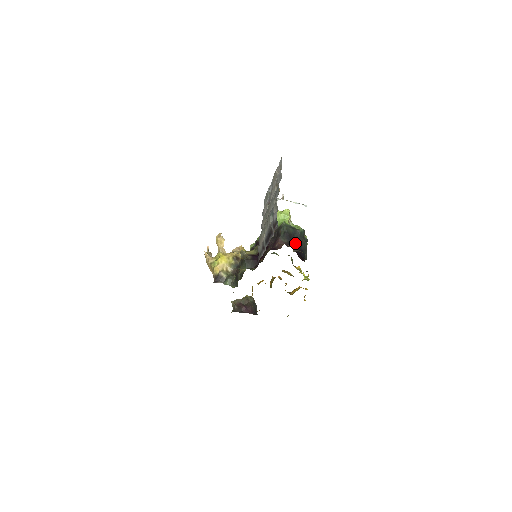
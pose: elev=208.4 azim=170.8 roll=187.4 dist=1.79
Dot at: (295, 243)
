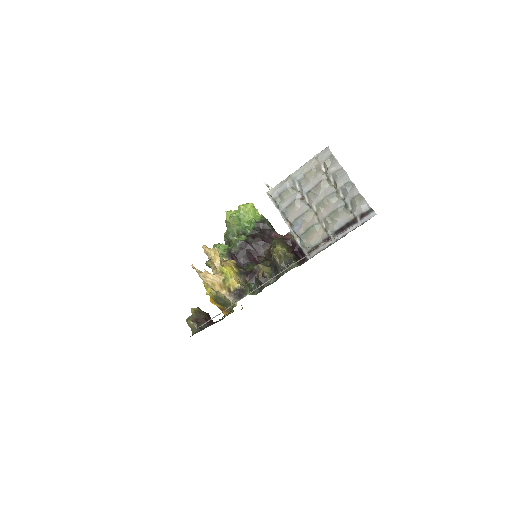
Dot at: occluded
